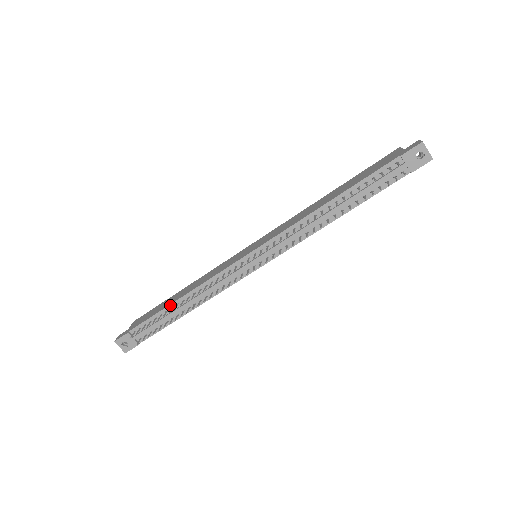
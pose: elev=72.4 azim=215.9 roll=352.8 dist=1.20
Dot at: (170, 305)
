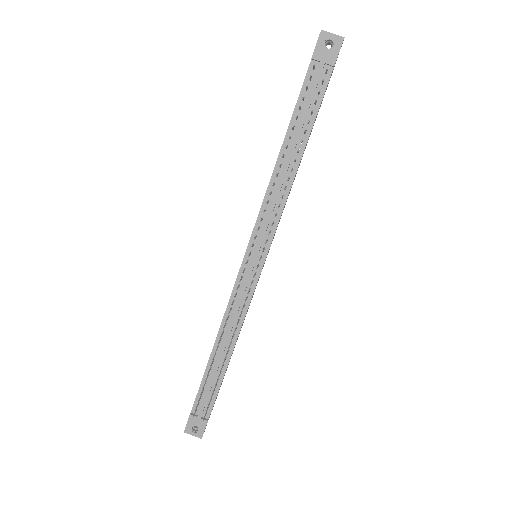
Dot at: (209, 359)
